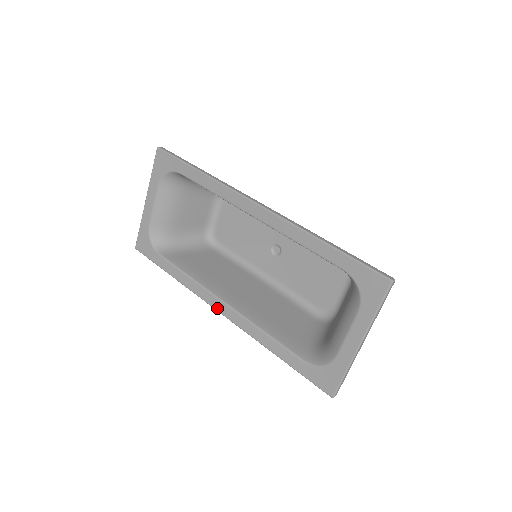
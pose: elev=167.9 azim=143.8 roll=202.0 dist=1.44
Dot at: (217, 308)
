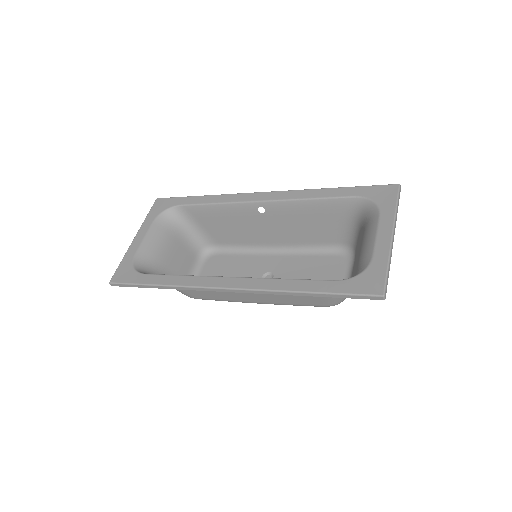
Dot at: (221, 285)
